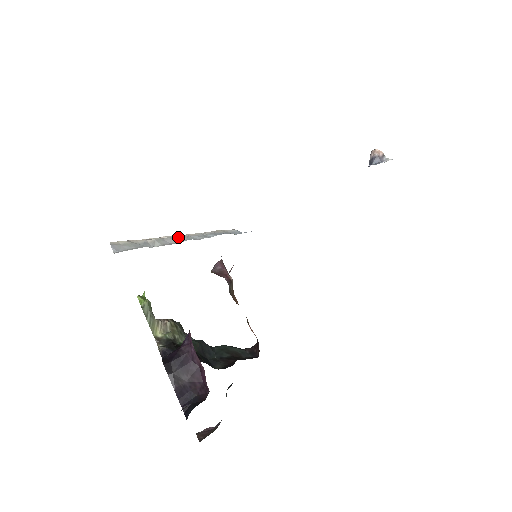
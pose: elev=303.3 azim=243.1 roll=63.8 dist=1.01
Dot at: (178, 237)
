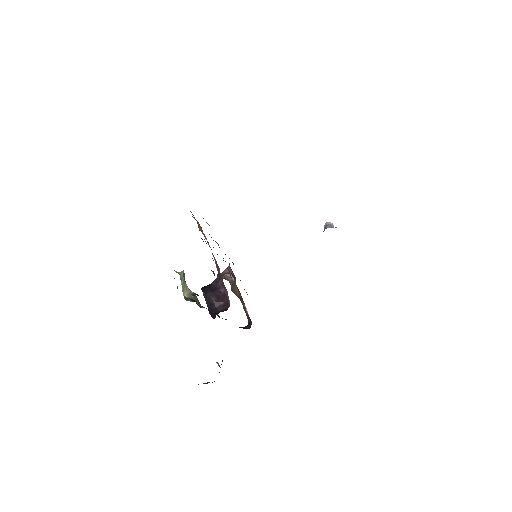
Dot at: occluded
